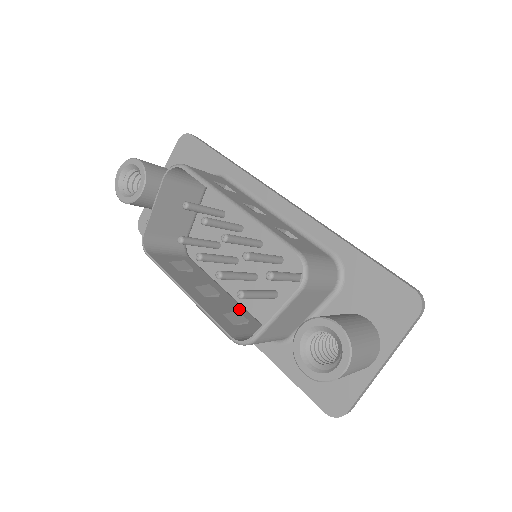
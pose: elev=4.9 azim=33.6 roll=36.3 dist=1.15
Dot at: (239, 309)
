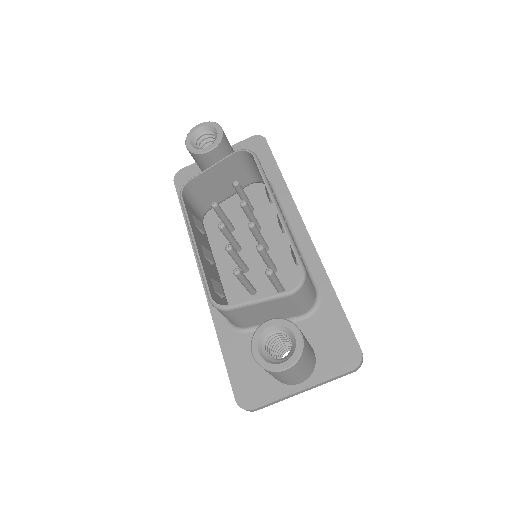
Dot at: occluded
